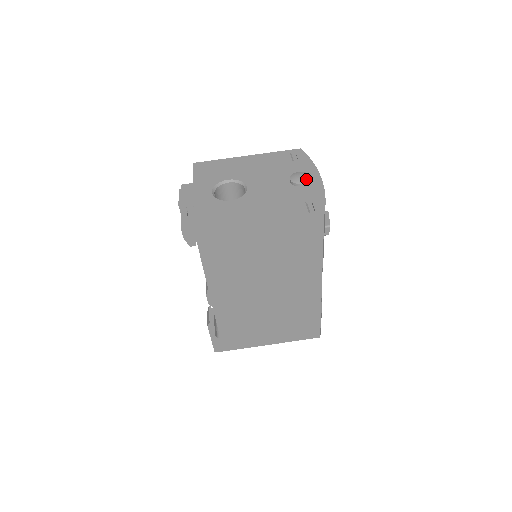
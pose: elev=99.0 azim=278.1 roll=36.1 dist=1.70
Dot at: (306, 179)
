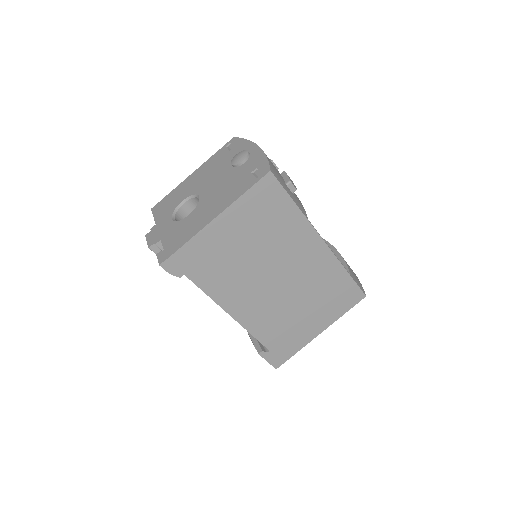
Dot at: (244, 155)
